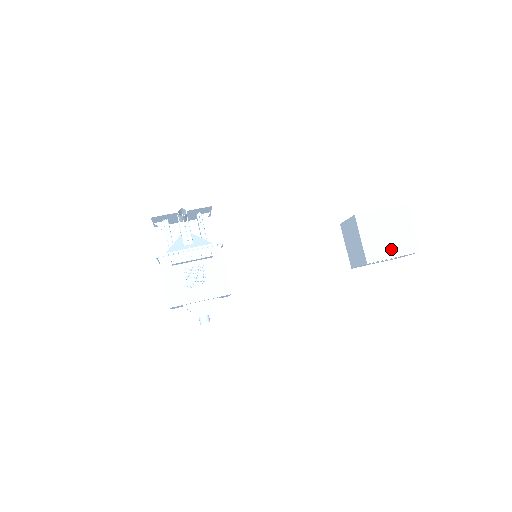
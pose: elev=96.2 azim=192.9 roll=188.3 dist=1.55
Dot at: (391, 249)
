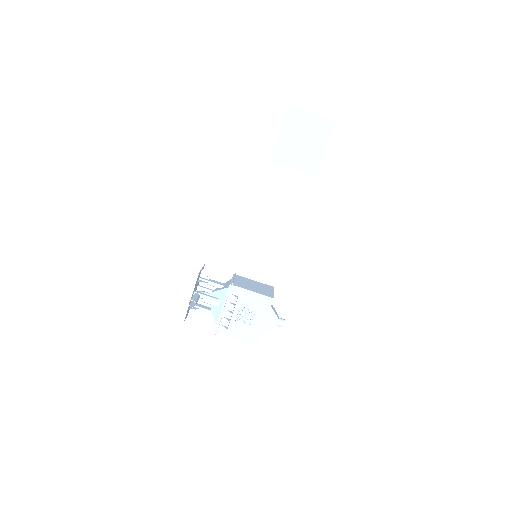
Dot at: (317, 147)
